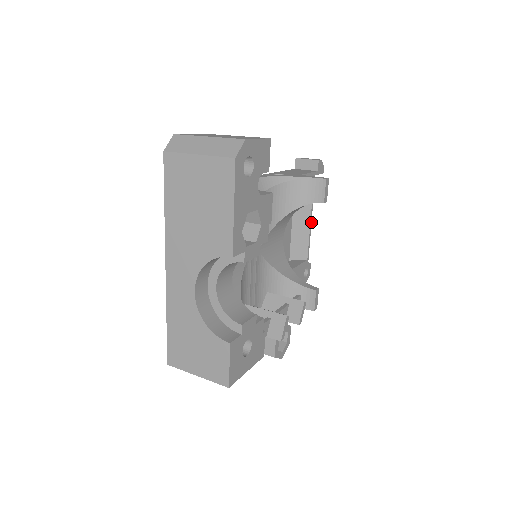
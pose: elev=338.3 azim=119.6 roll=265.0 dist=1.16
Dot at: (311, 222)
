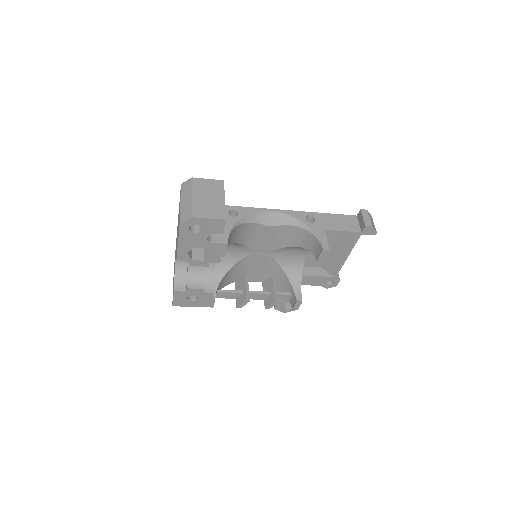
Dot at: occluded
